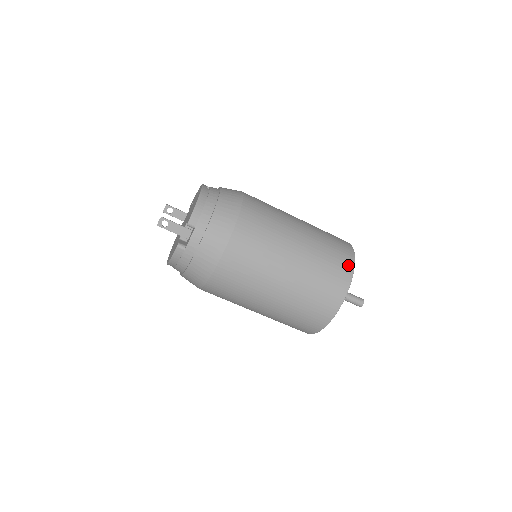
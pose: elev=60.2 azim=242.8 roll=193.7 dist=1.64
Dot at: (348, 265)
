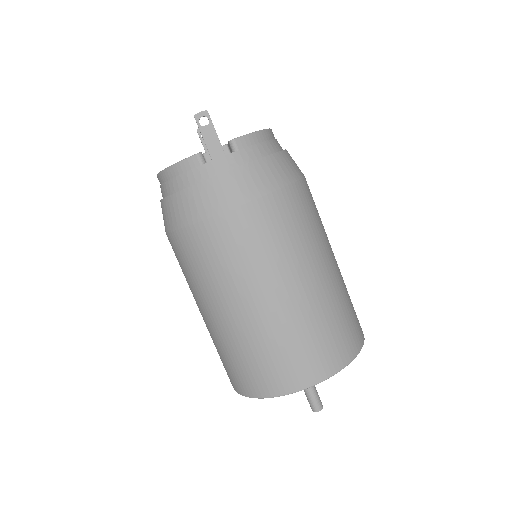
Dot at: (355, 345)
